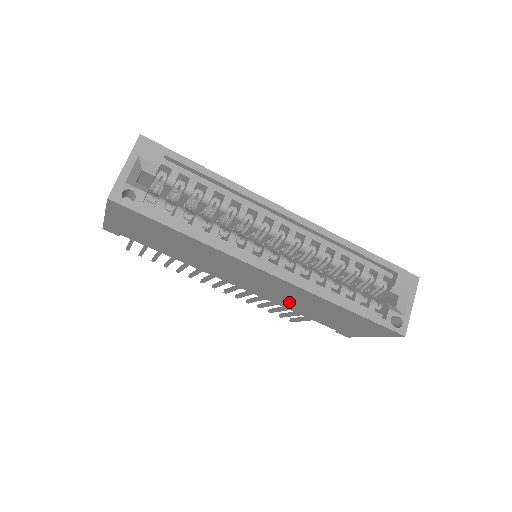
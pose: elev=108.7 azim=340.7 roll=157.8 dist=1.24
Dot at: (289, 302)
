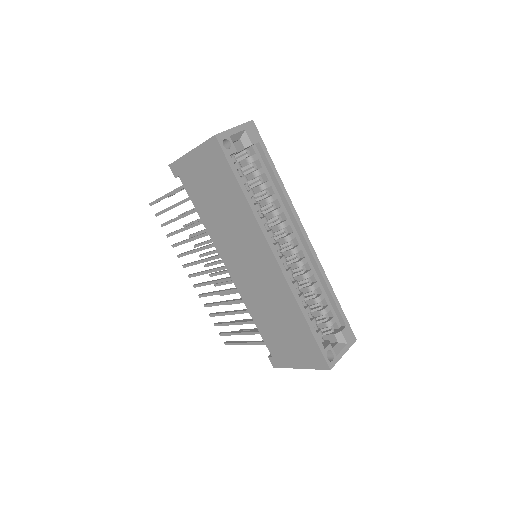
Dot at: (259, 302)
